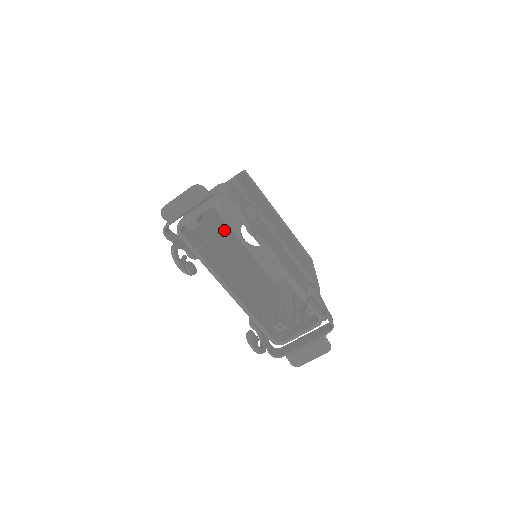
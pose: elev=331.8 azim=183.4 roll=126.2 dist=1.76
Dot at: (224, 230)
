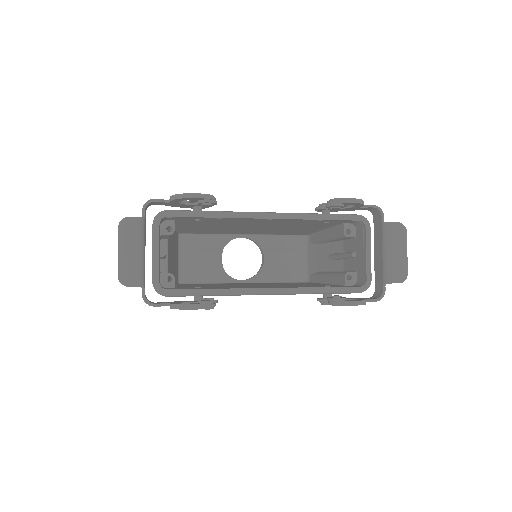
Dot at: occluded
